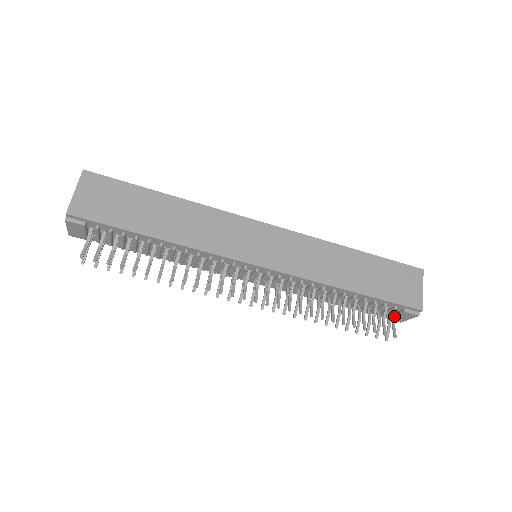
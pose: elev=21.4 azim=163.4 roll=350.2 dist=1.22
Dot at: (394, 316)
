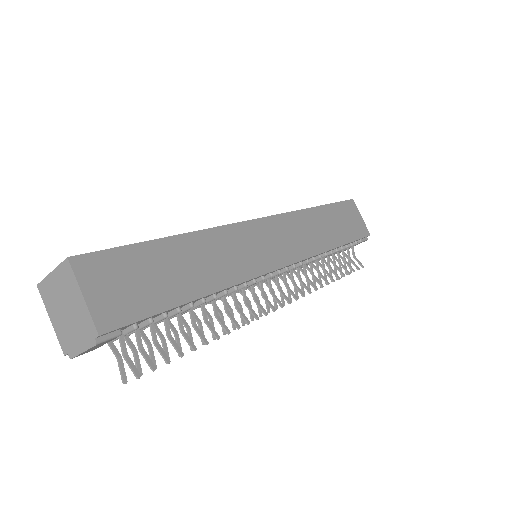
Dot at: (353, 250)
